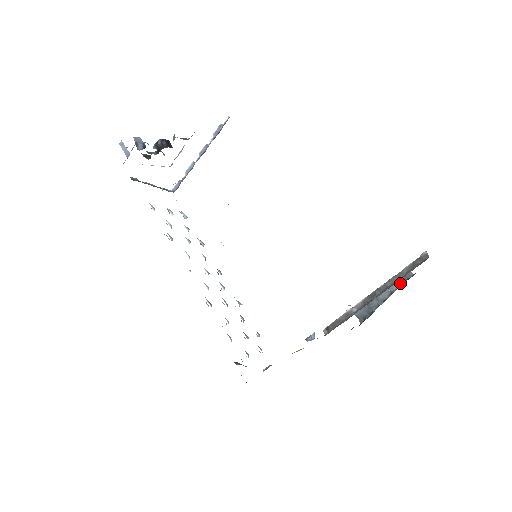
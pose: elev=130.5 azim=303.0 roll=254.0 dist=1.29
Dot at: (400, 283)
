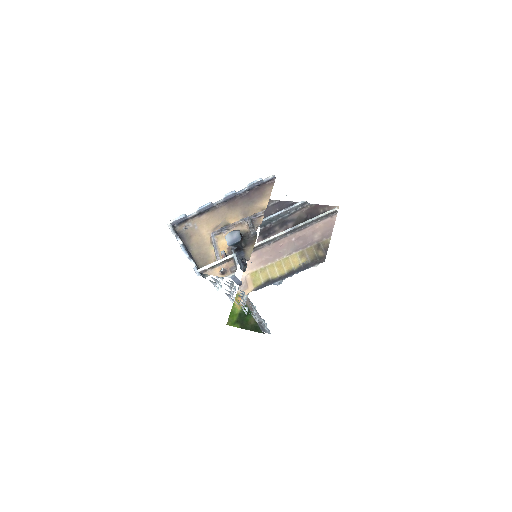
Dot at: (297, 208)
